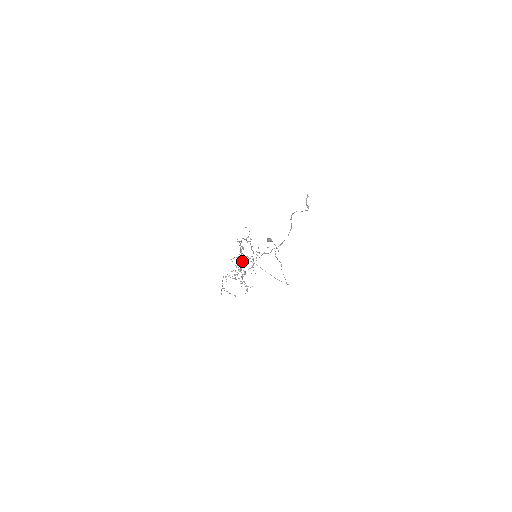
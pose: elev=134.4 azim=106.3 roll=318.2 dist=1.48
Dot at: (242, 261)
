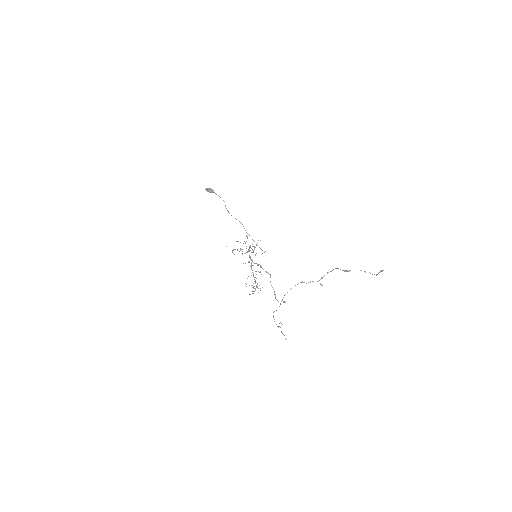
Dot at: occluded
